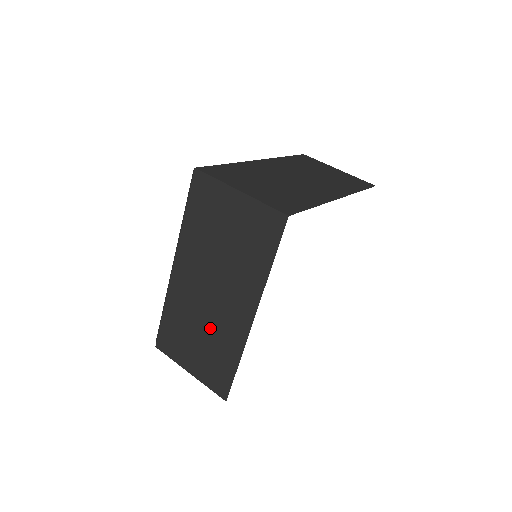
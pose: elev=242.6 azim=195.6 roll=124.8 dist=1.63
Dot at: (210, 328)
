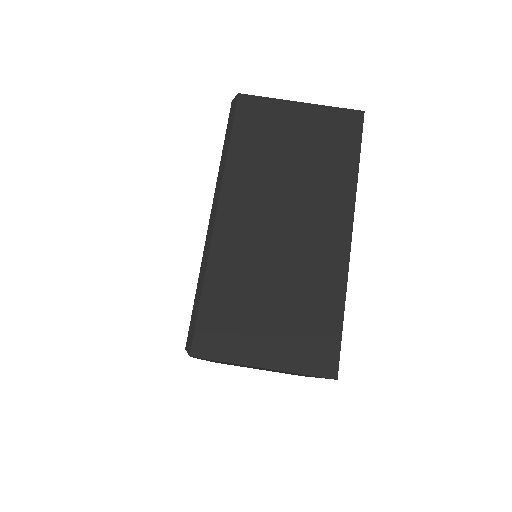
Dot at: occluded
